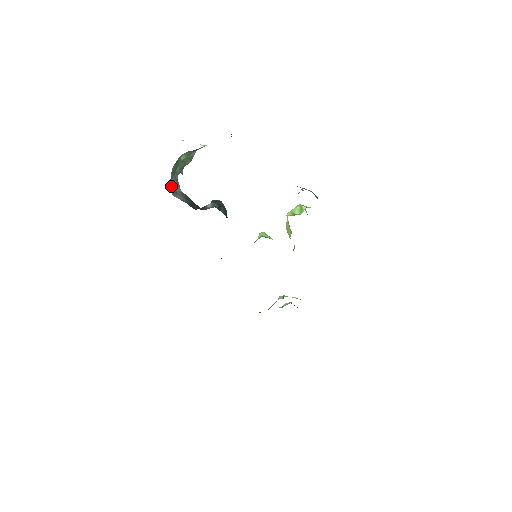
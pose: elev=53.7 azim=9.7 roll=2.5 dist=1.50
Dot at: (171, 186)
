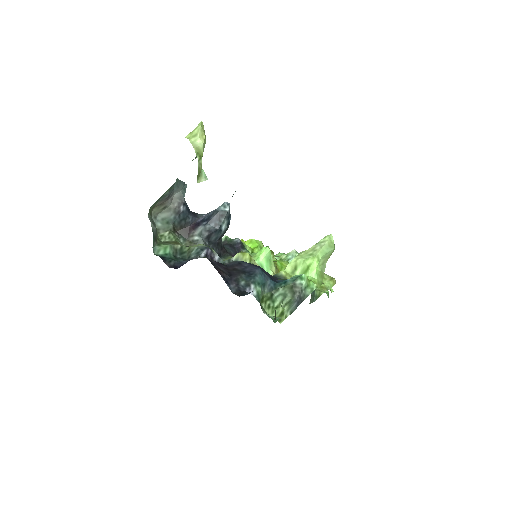
Dot at: (157, 206)
